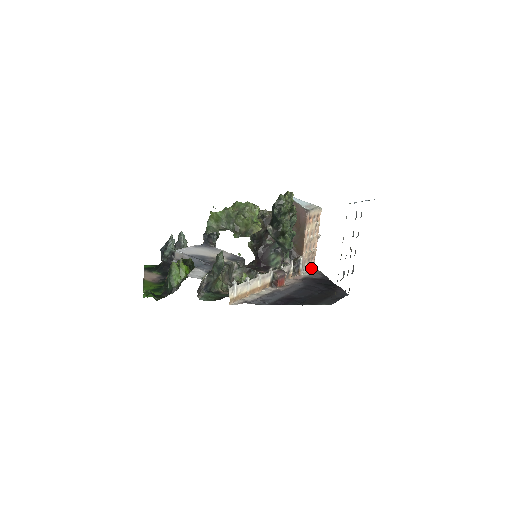
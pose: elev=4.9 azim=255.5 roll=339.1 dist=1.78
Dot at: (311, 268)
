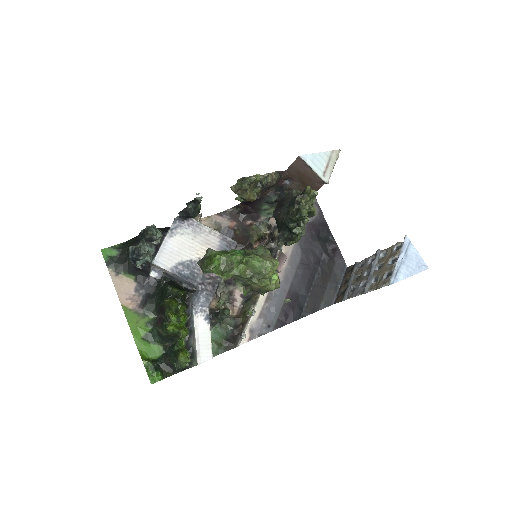
Dot at: occluded
